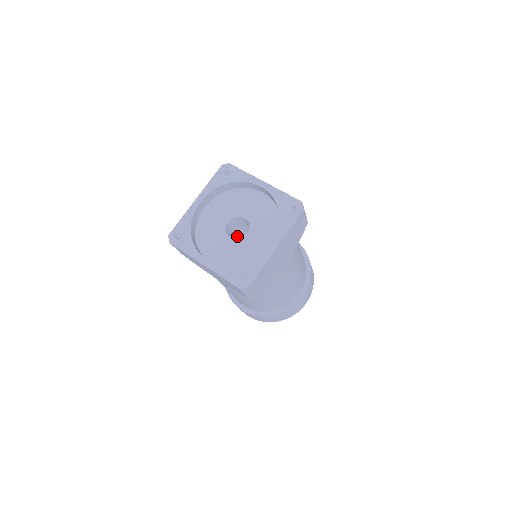
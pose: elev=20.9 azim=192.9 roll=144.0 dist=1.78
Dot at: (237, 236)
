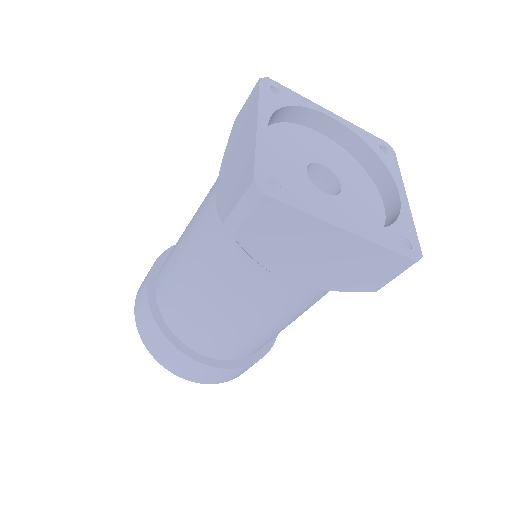
Dot at: occluded
